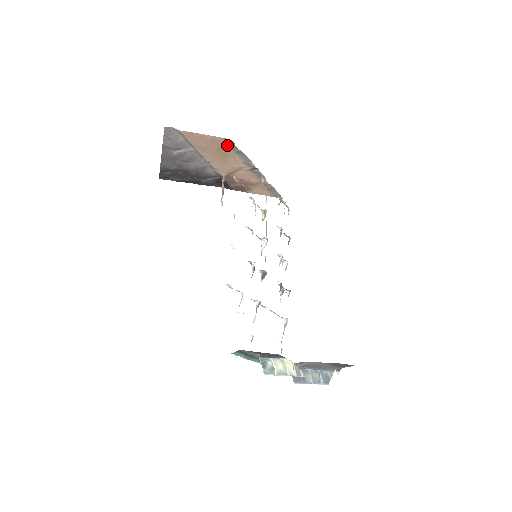
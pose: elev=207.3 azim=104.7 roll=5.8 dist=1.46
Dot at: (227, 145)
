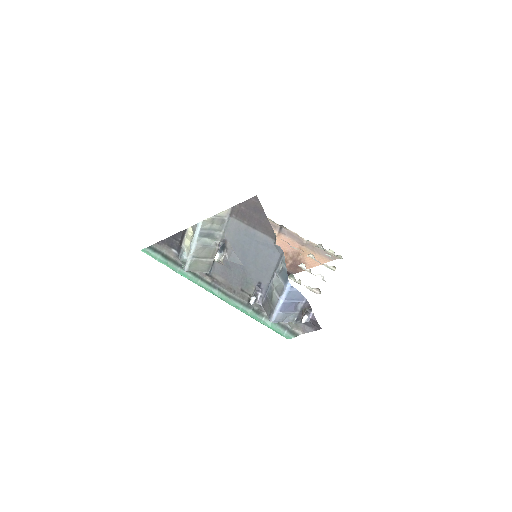
Dot at: occluded
